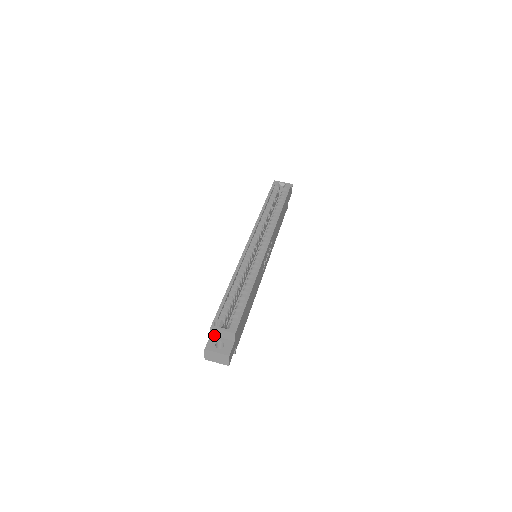
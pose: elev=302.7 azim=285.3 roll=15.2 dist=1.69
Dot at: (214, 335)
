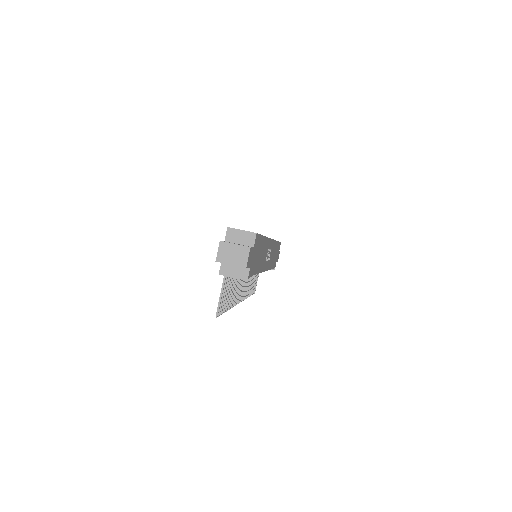
Dot at: (229, 241)
